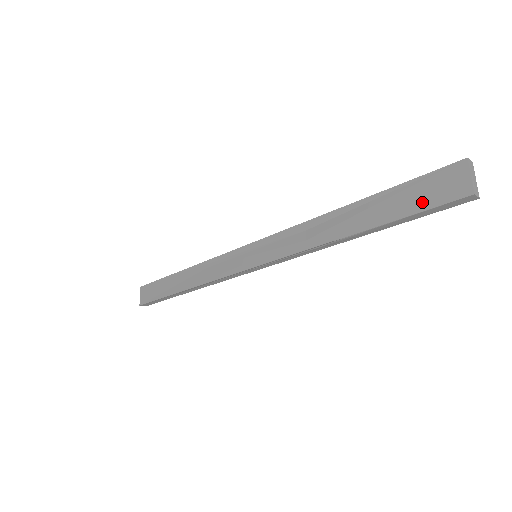
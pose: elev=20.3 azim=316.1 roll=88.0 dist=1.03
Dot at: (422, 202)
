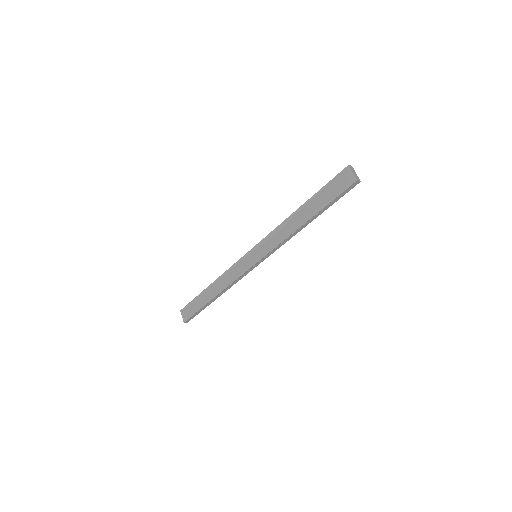
Dot at: (336, 192)
